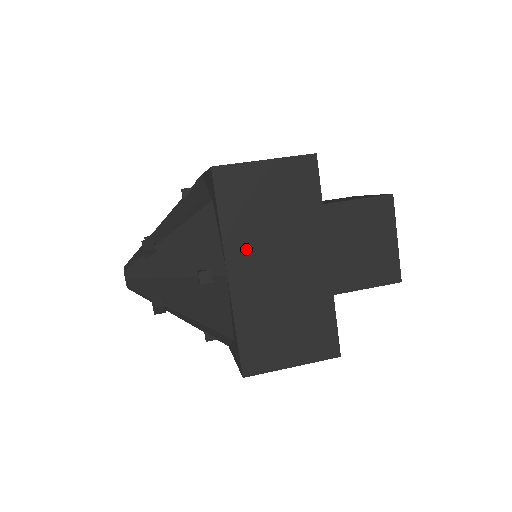
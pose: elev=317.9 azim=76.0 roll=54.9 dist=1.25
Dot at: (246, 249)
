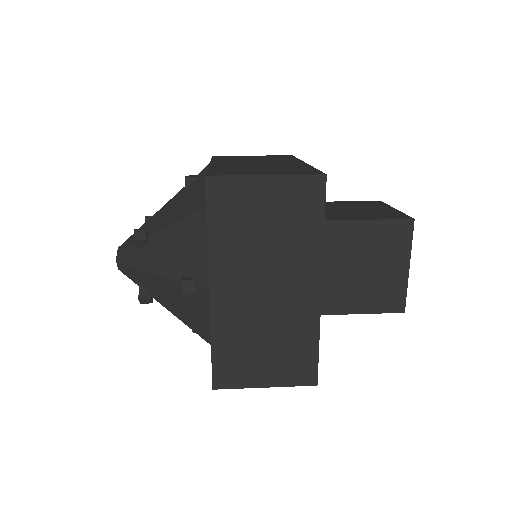
Dot at: (232, 267)
